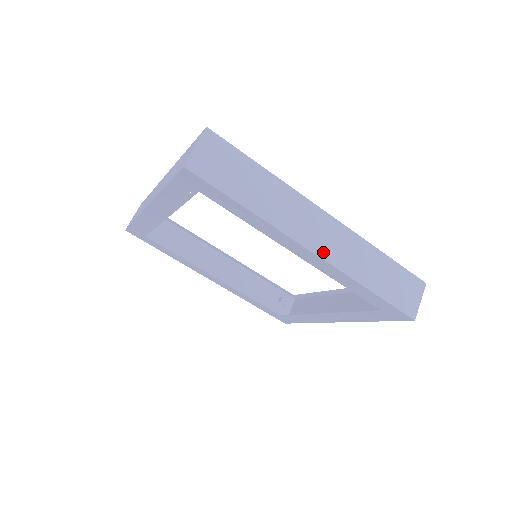
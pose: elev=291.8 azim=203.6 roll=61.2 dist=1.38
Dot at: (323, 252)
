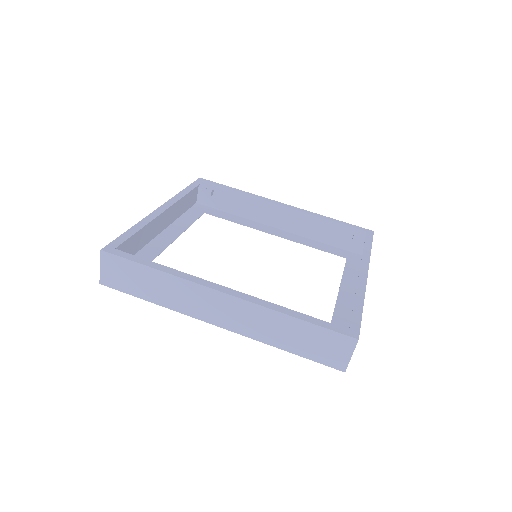
Dot at: (228, 325)
